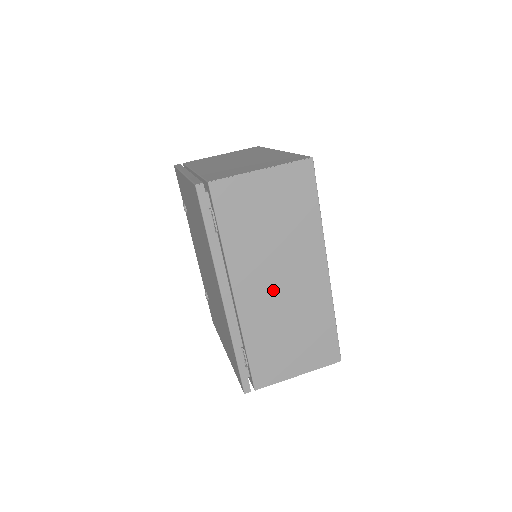
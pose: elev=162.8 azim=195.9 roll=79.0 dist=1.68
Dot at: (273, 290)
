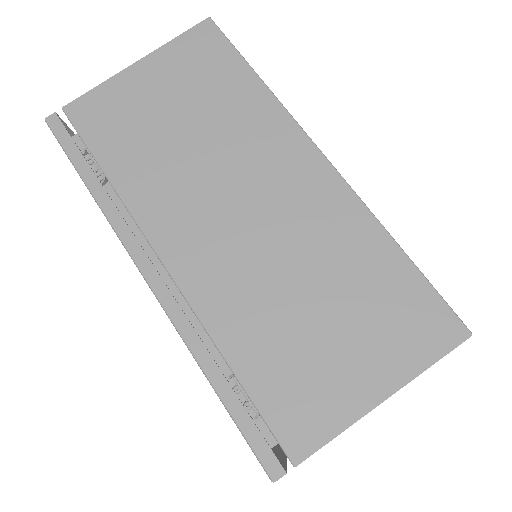
Dot at: (235, 230)
